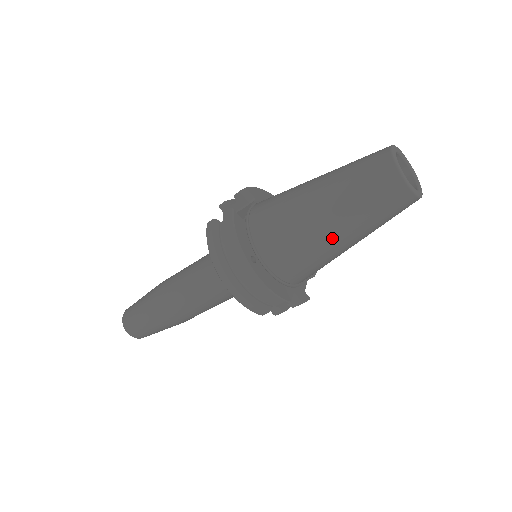
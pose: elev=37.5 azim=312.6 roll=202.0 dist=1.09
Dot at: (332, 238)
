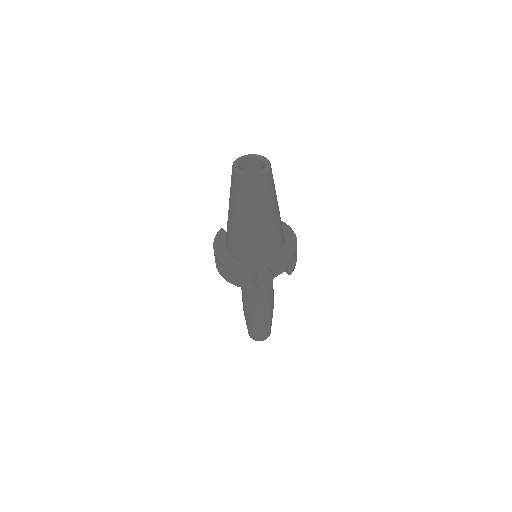
Dot at: (237, 222)
